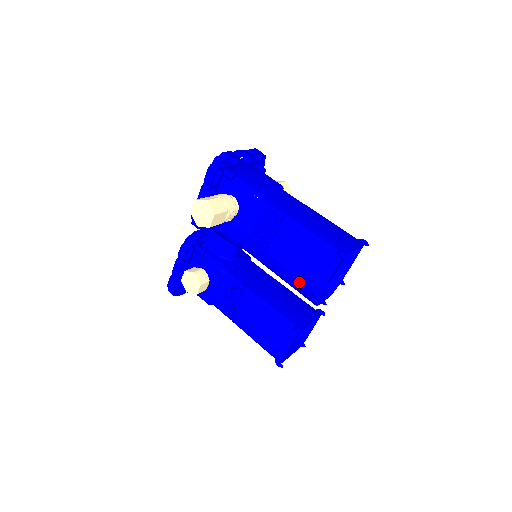
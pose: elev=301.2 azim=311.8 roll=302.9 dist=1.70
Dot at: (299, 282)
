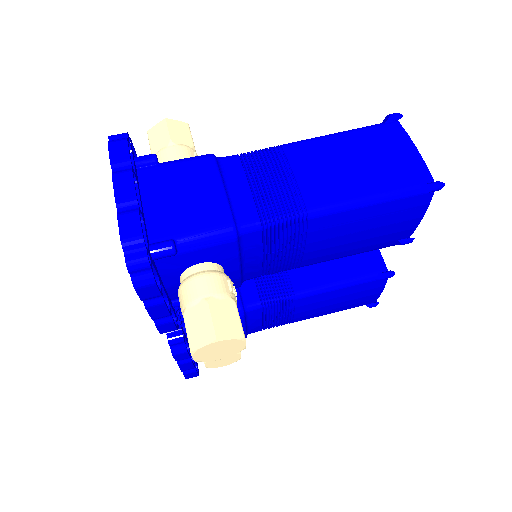
Dot at: (369, 248)
